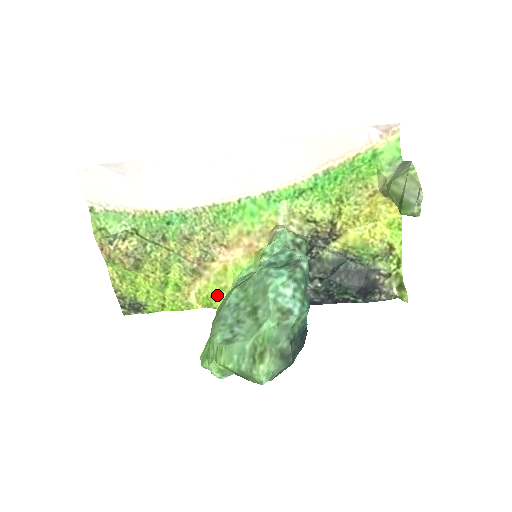
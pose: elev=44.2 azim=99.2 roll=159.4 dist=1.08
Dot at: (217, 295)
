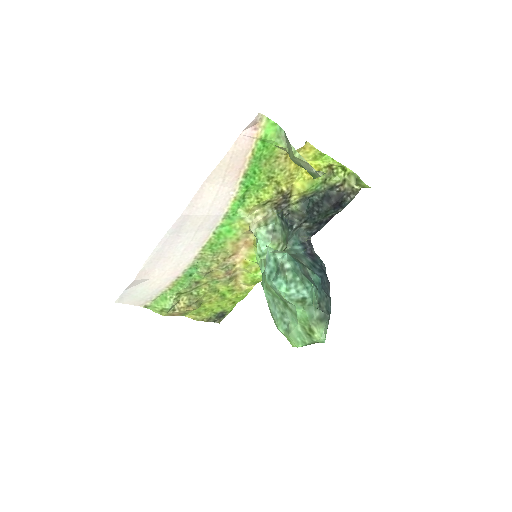
Dot at: (256, 277)
